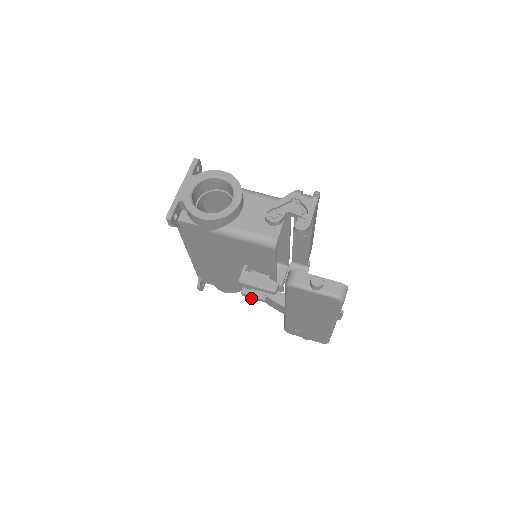
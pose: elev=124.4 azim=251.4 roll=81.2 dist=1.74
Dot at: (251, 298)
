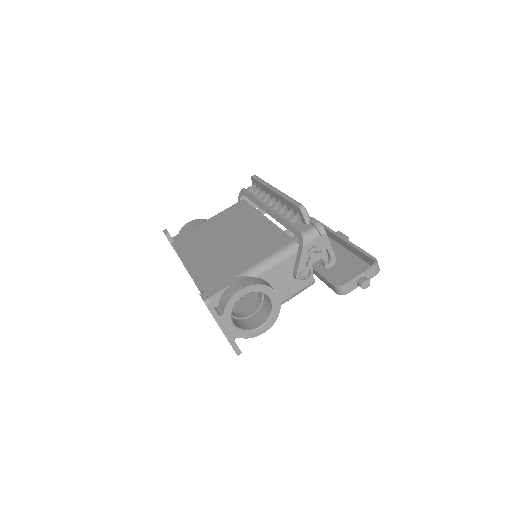
Dot at: occluded
